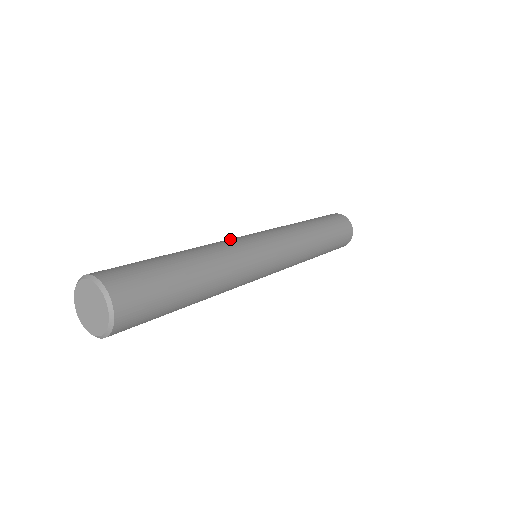
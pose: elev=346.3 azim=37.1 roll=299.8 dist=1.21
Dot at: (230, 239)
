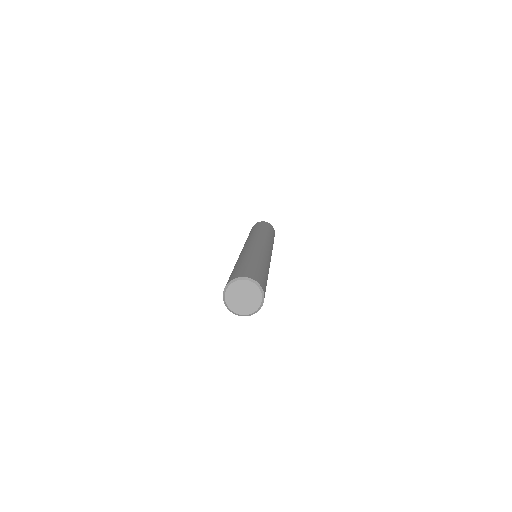
Dot at: (252, 246)
